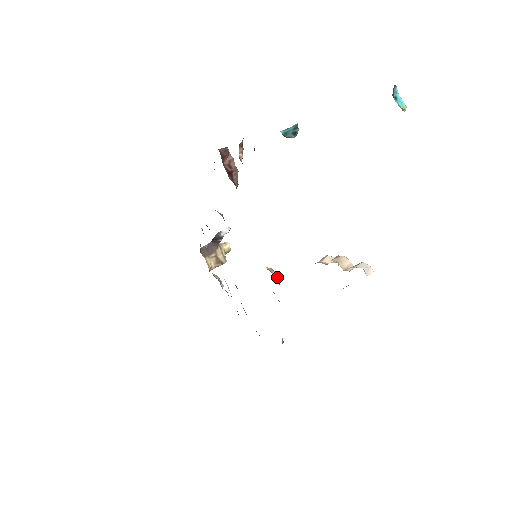
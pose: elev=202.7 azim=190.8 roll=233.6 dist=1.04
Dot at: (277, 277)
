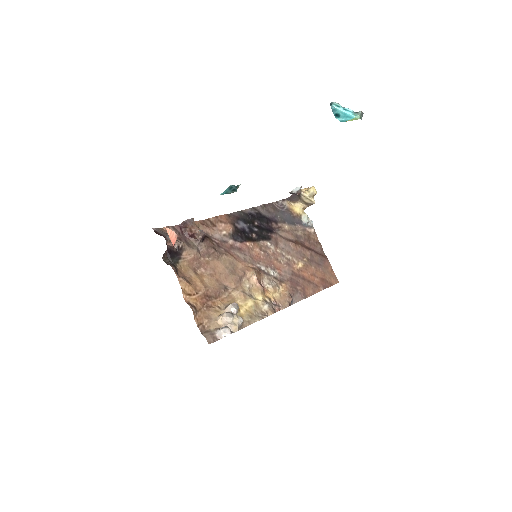
Dot at: (256, 280)
